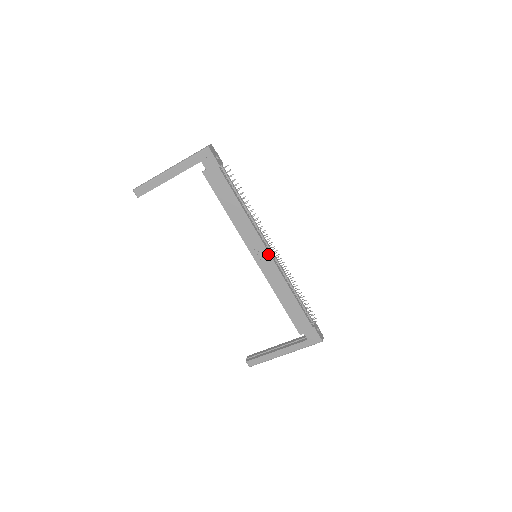
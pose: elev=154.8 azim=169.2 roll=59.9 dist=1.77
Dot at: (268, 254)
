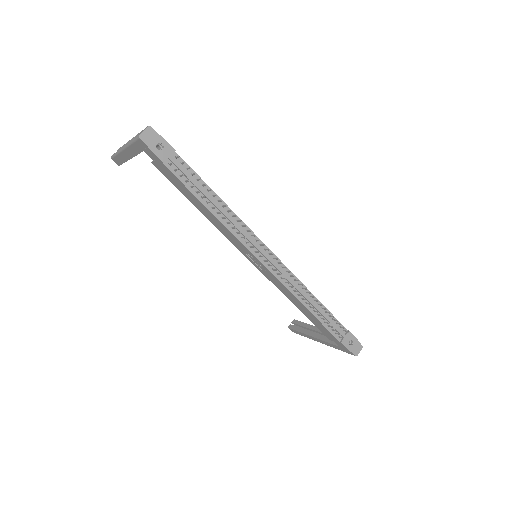
Dot at: (262, 265)
